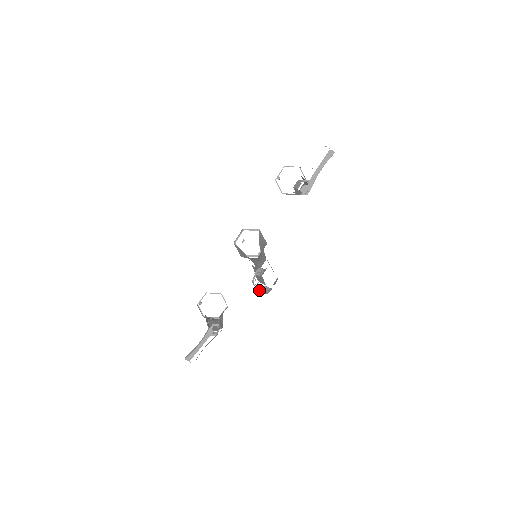
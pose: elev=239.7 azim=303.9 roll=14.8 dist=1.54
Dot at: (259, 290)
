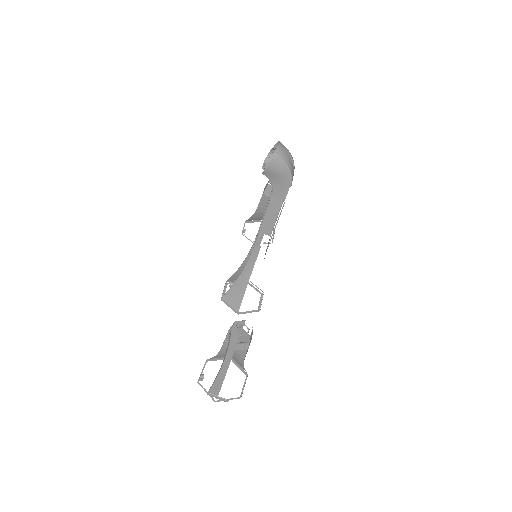
Dot at: (277, 151)
